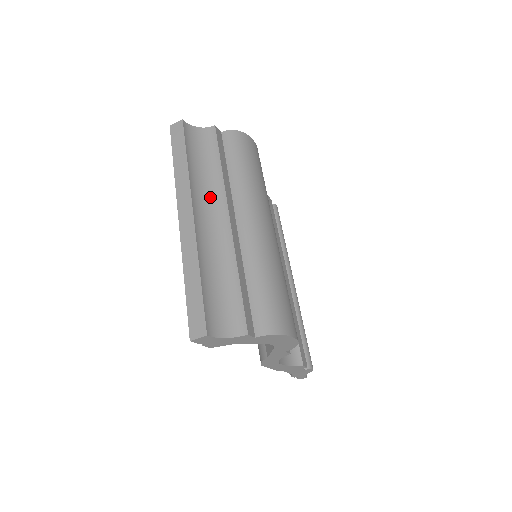
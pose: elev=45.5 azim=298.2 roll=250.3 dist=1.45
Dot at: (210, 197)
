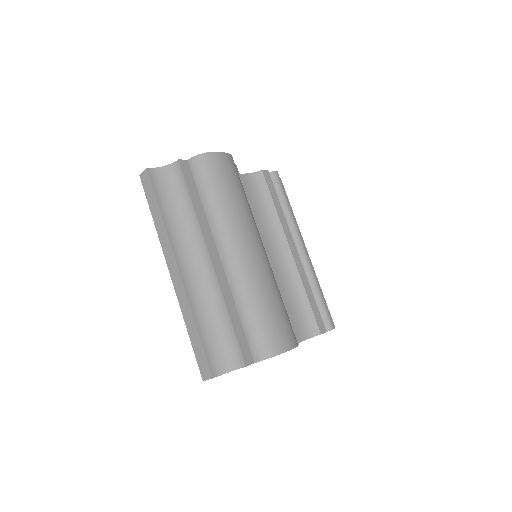
Dot at: (191, 242)
